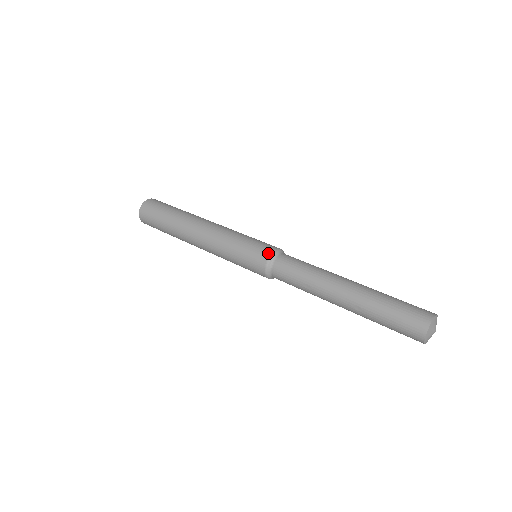
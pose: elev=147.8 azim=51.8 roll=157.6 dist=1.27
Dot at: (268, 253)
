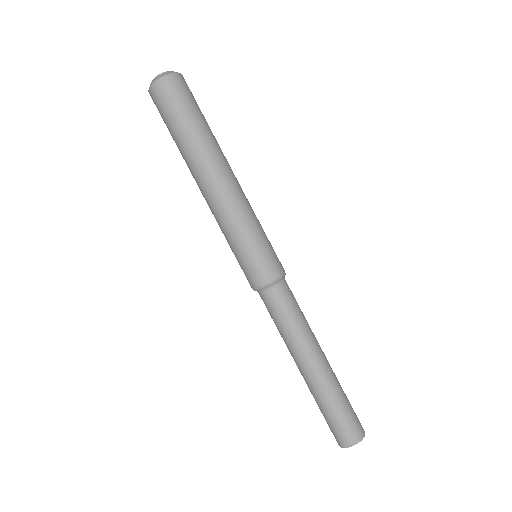
Dot at: (277, 273)
